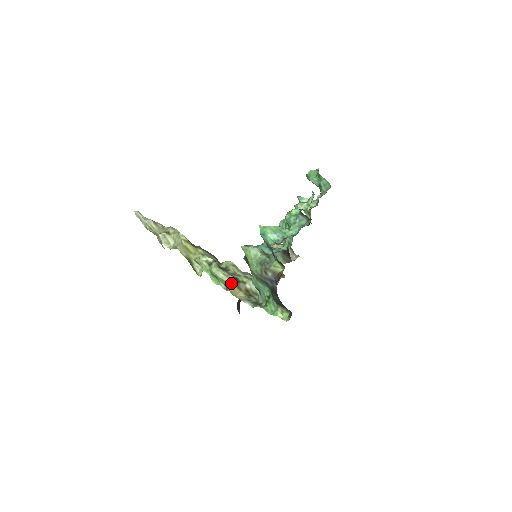
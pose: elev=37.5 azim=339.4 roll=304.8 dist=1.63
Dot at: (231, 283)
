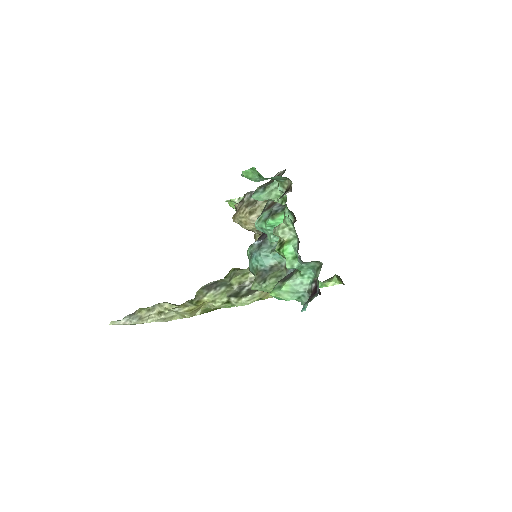
Dot at: (261, 296)
